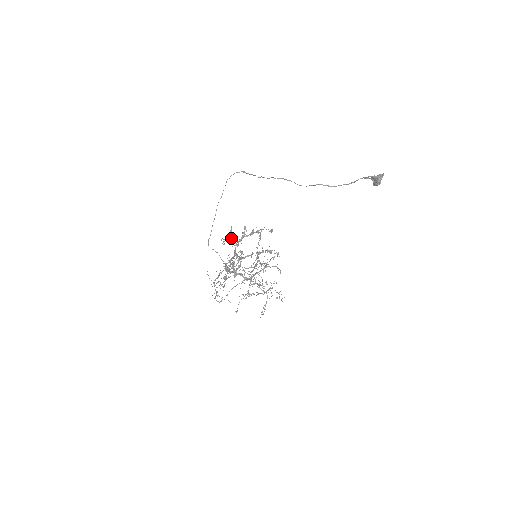
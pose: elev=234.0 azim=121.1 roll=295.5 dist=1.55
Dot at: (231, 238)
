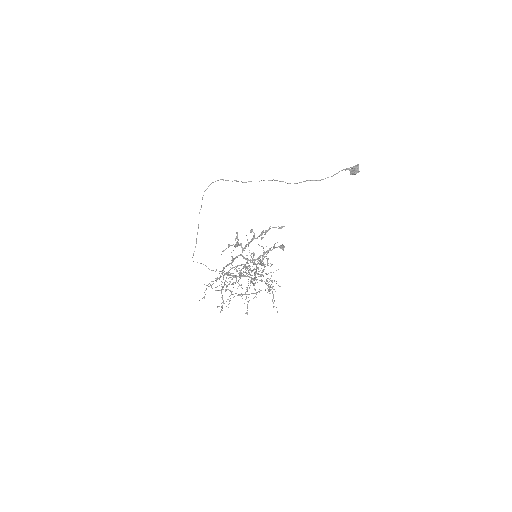
Dot at: (238, 244)
